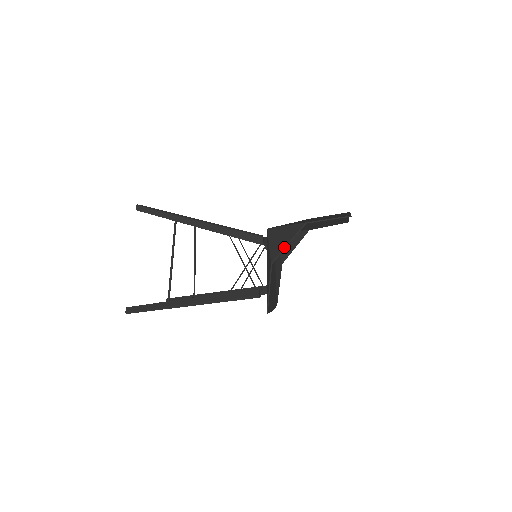
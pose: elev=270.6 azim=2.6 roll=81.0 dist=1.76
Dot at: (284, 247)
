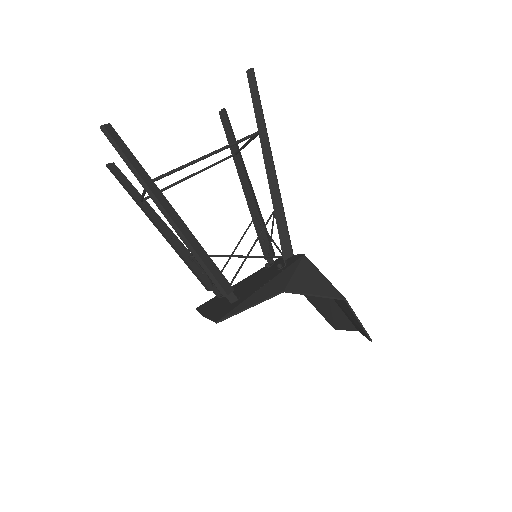
Dot at: (309, 293)
